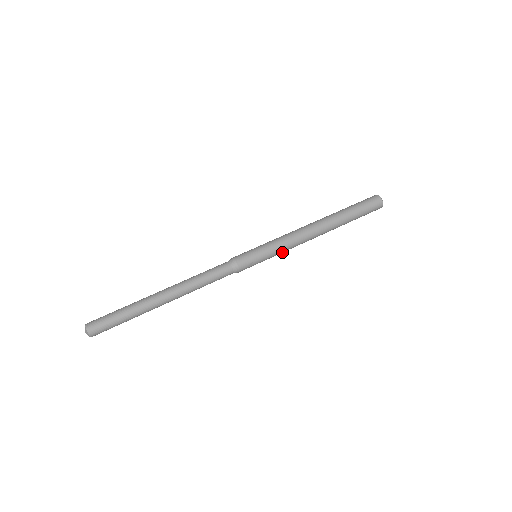
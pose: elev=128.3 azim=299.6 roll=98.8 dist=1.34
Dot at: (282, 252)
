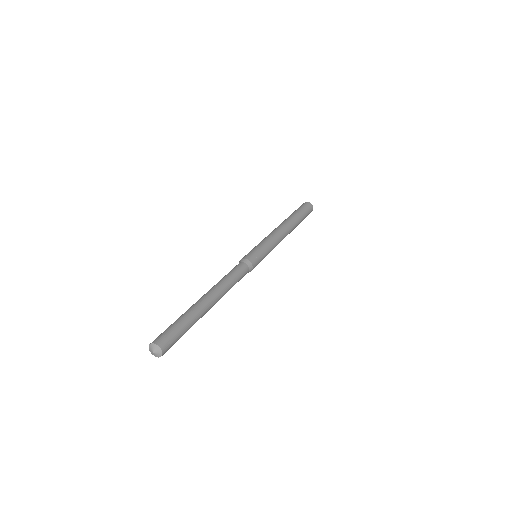
Dot at: (272, 246)
